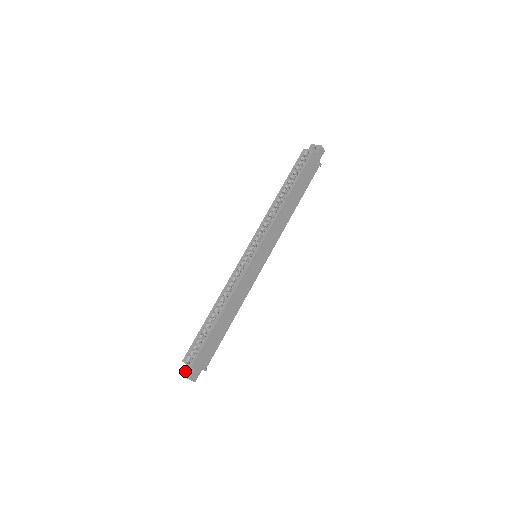
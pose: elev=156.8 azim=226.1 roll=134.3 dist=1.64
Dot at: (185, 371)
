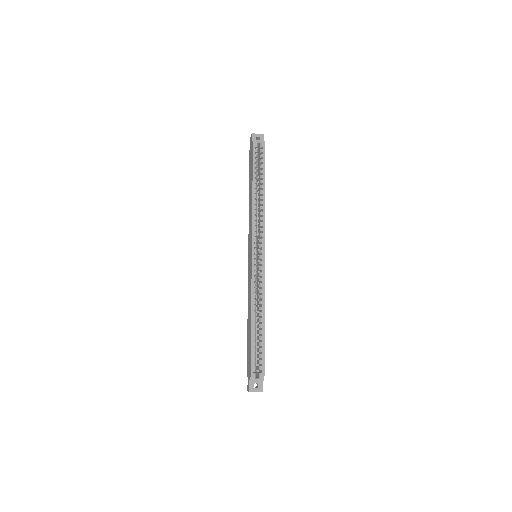
Dot at: (253, 387)
